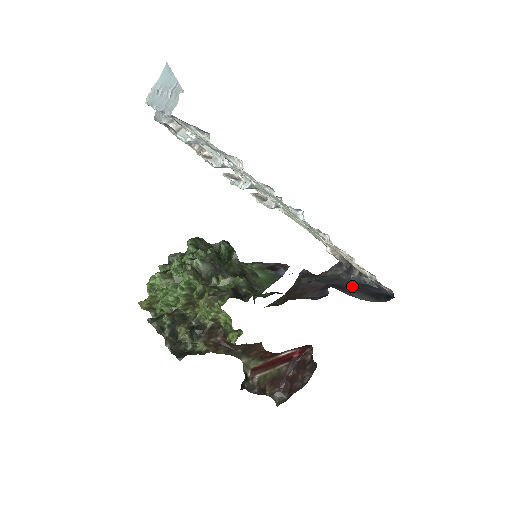
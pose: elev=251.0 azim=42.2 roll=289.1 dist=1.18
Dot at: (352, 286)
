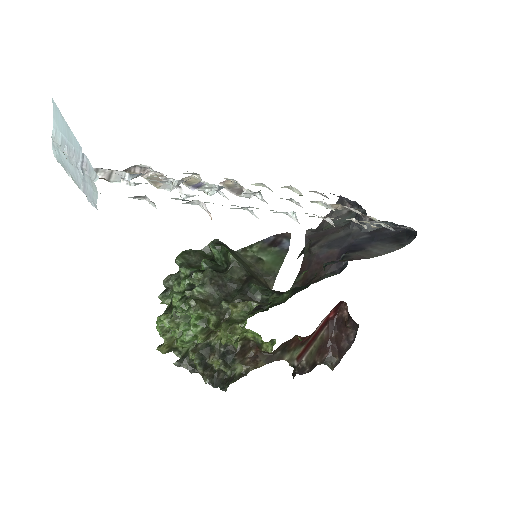
Dot at: (368, 238)
